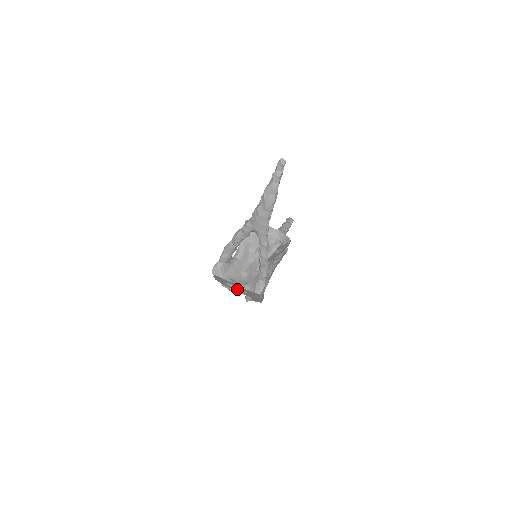
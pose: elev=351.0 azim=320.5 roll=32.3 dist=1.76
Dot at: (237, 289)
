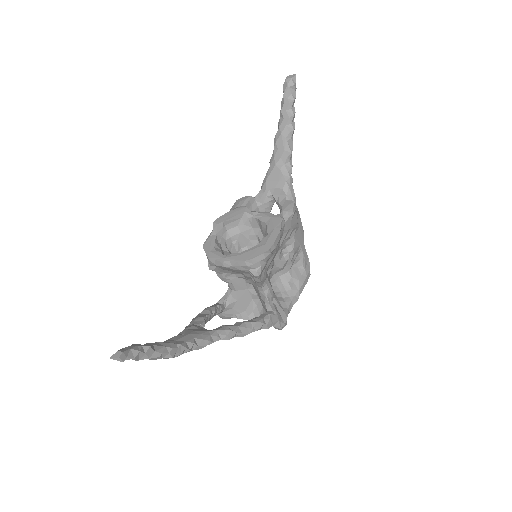
Dot at: occluded
